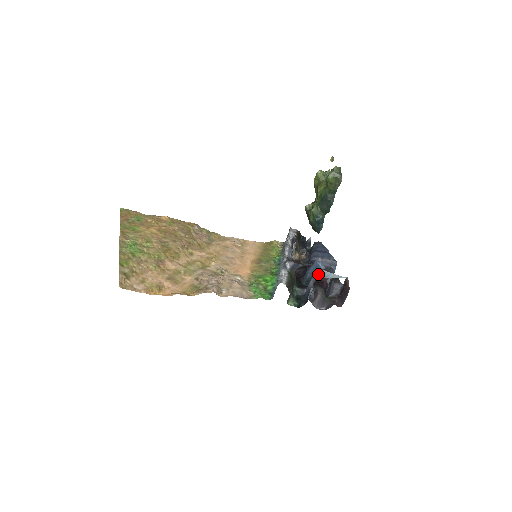
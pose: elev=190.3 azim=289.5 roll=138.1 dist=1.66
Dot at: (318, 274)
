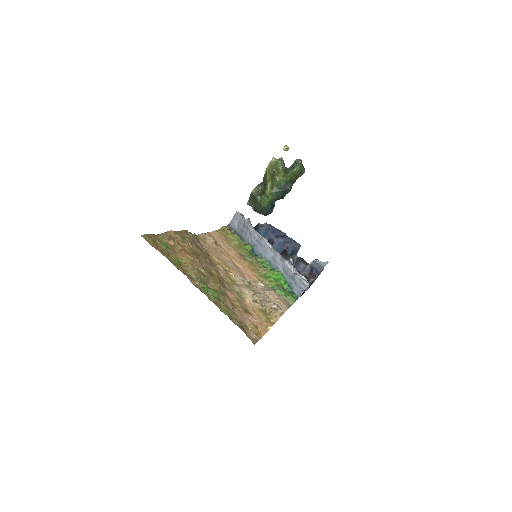
Dot at: (319, 266)
